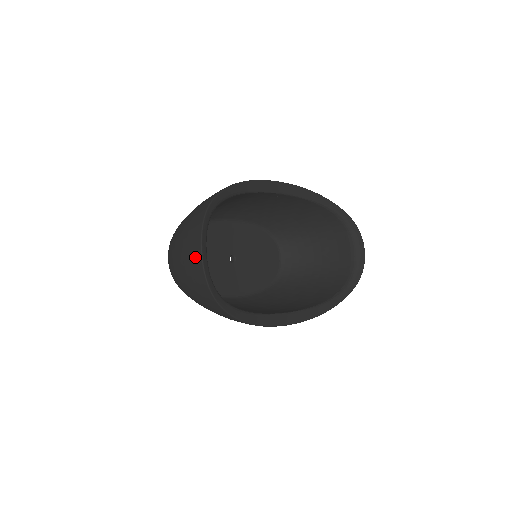
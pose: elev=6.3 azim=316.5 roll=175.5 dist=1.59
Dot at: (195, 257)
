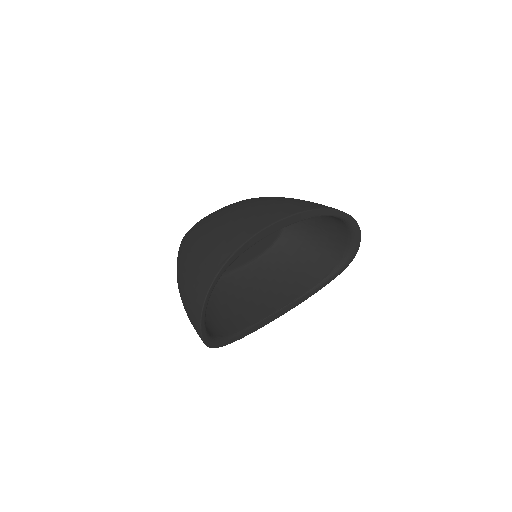
Dot at: (196, 330)
